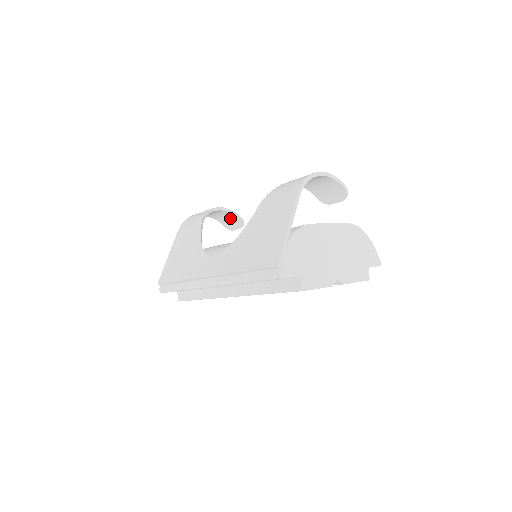
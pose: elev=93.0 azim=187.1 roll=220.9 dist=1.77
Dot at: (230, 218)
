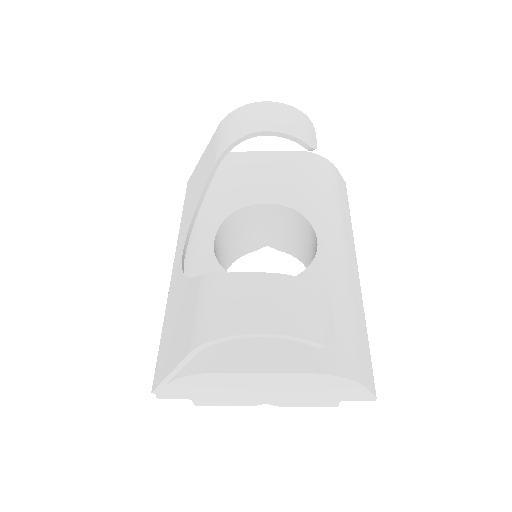
Dot at: occluded
